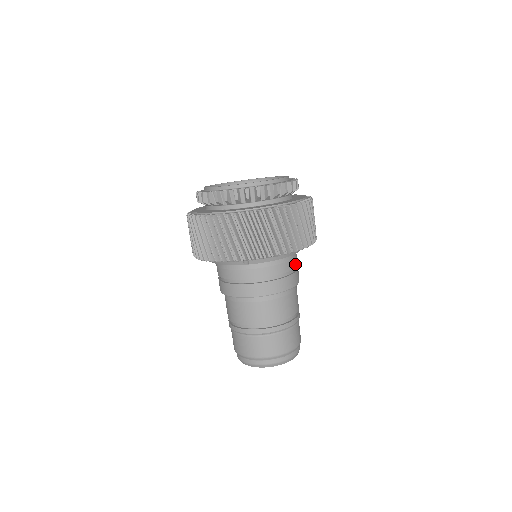
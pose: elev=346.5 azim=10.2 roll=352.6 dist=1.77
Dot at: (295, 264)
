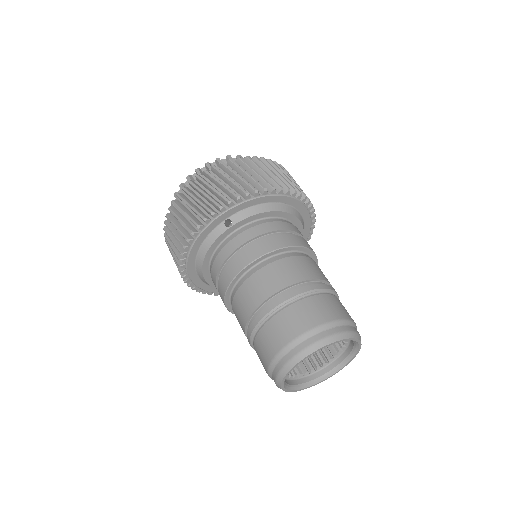
Dot at: (298, 232)
